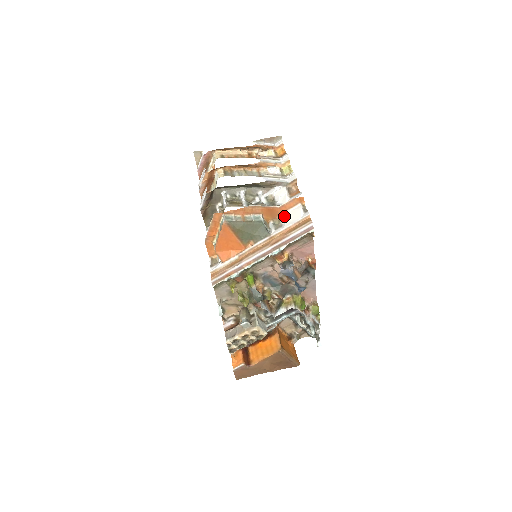
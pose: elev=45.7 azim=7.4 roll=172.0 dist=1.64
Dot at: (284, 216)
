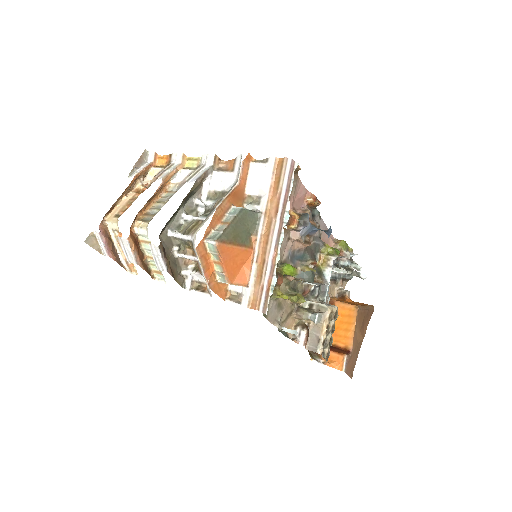
Dot at: (250, 188)
